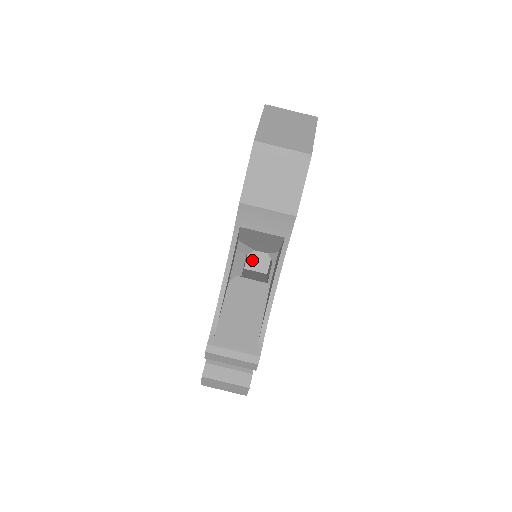
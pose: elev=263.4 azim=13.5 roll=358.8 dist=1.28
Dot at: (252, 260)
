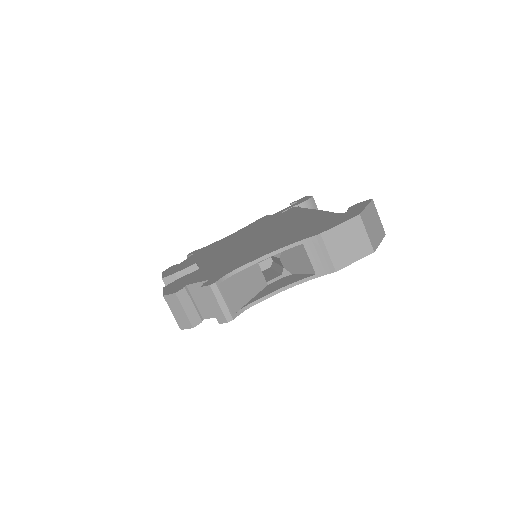
Dot at: occluded
